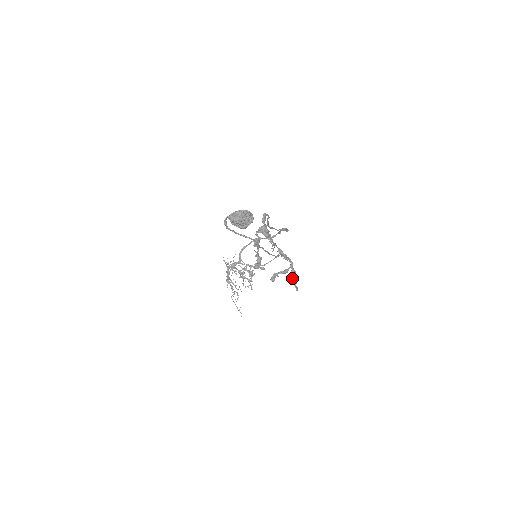
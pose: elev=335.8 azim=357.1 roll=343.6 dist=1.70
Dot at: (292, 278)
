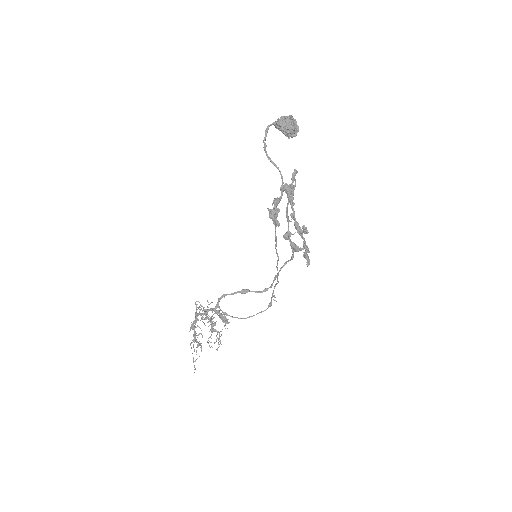
Dot at: (304, 253)
